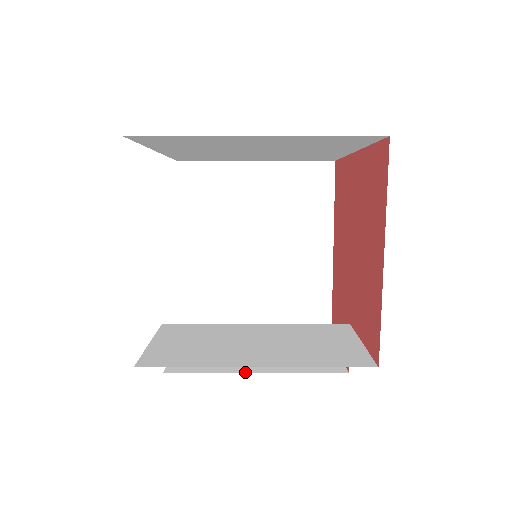
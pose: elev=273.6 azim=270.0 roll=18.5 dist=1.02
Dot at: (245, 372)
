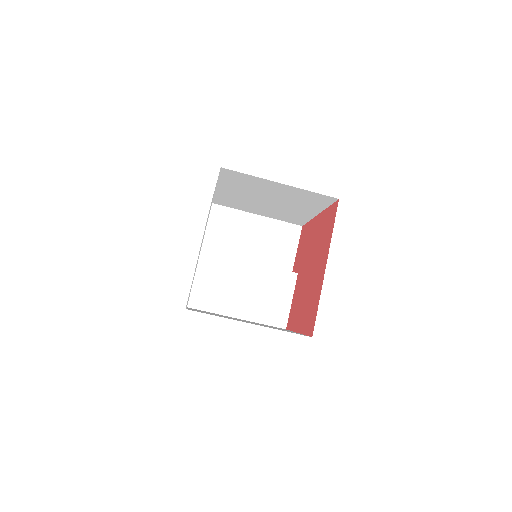
Dot at: occluded
